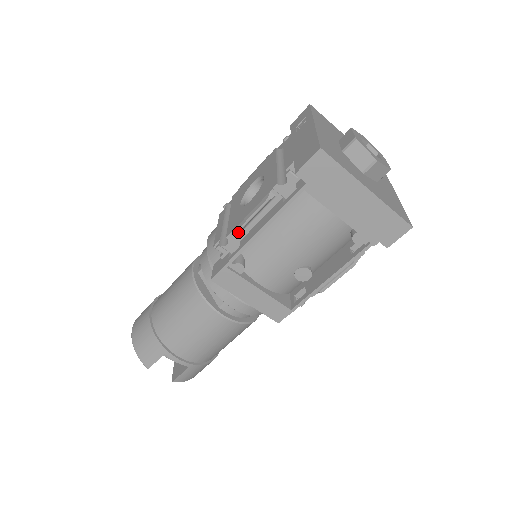
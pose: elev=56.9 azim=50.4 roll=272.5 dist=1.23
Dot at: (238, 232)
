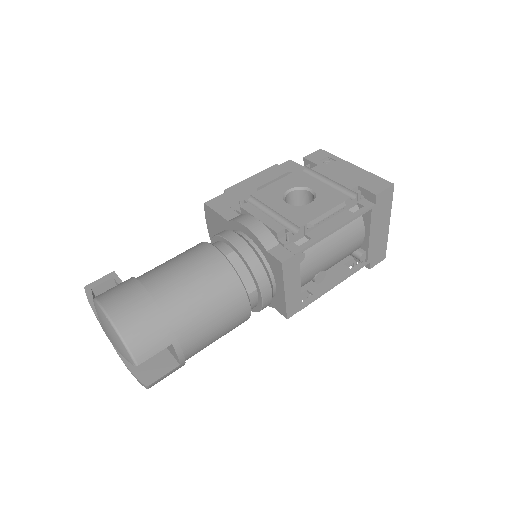
Dot at: occluded
